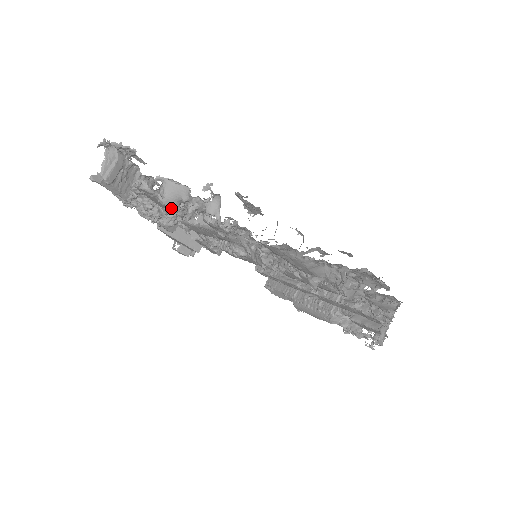
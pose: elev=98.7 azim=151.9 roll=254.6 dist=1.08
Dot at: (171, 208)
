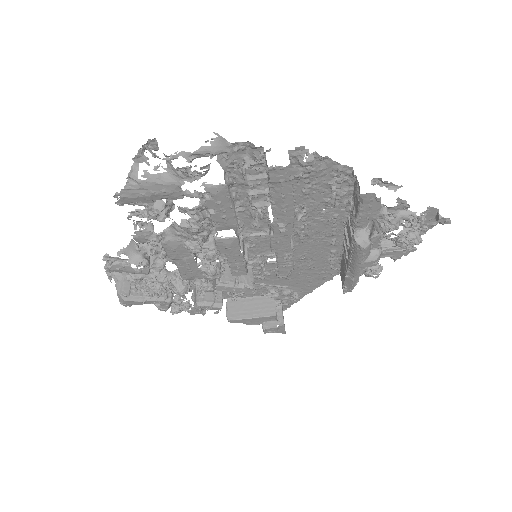
Dot at: (138, 263)
